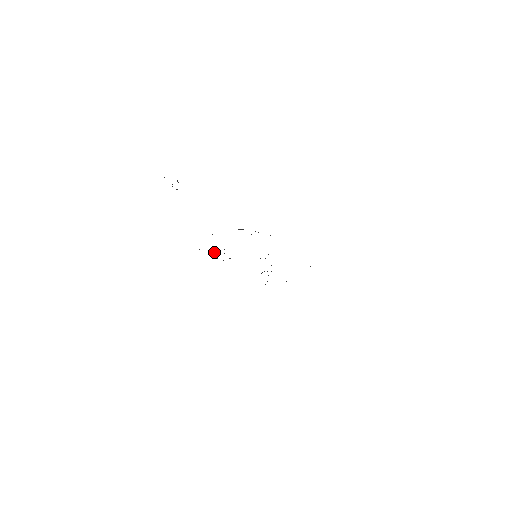
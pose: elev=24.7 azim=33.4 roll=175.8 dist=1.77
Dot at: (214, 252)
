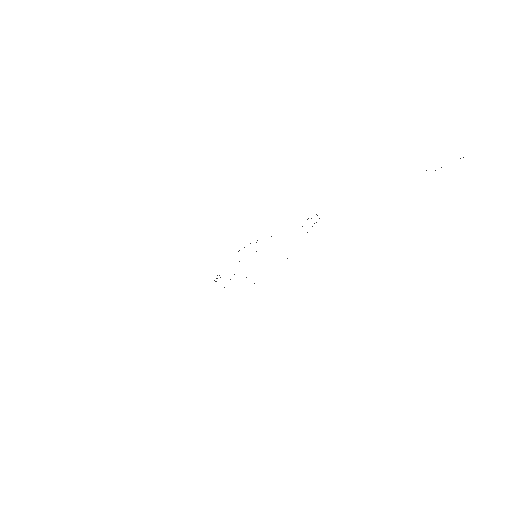
Dot at: (246, 277)
